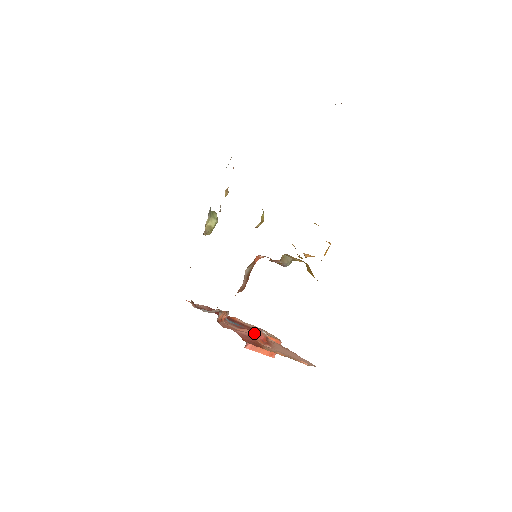
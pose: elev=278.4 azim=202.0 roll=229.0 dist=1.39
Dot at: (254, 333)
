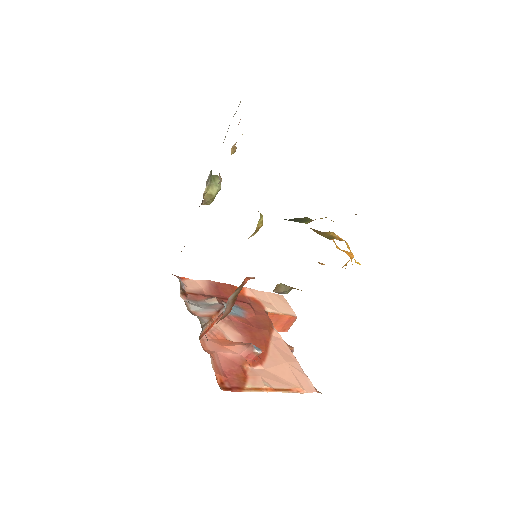
Dot at: (243, 353)
